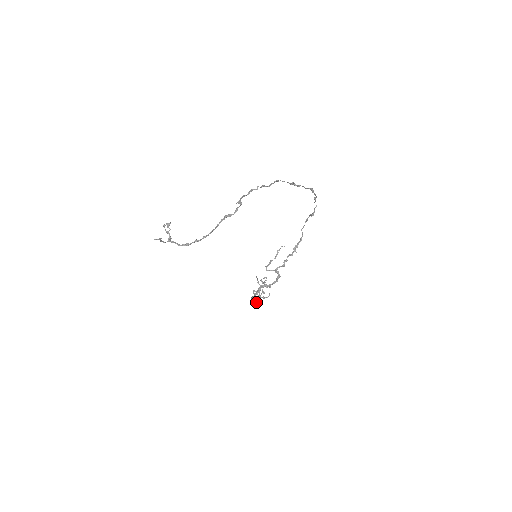
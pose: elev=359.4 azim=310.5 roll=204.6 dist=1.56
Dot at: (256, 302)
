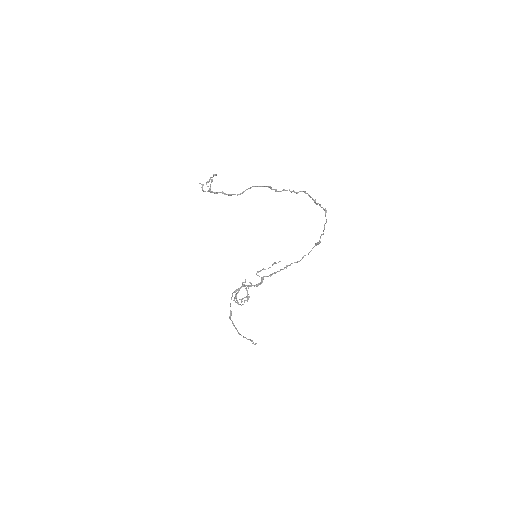
Dot at: (230, 305)
